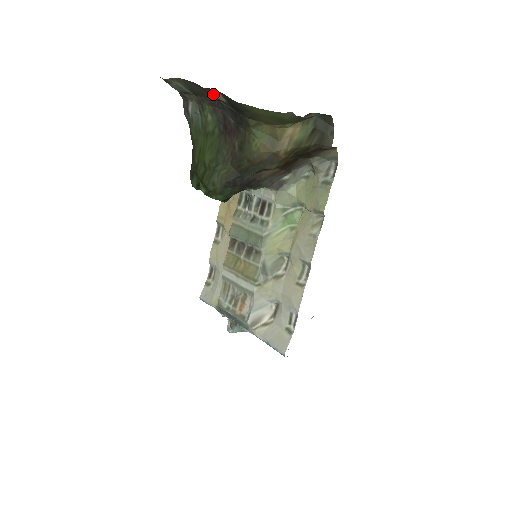
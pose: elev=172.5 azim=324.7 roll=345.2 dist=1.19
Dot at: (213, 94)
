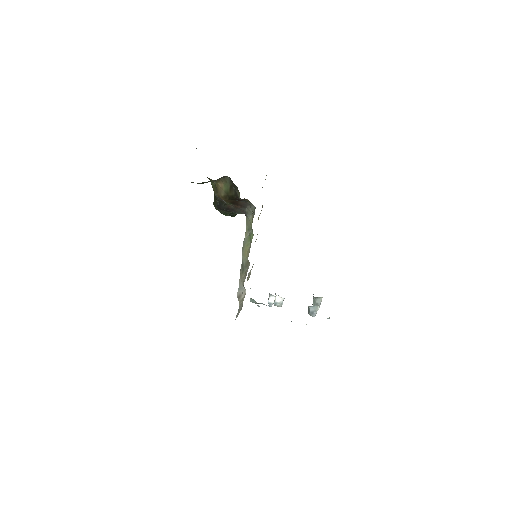
Dot at: occluded
